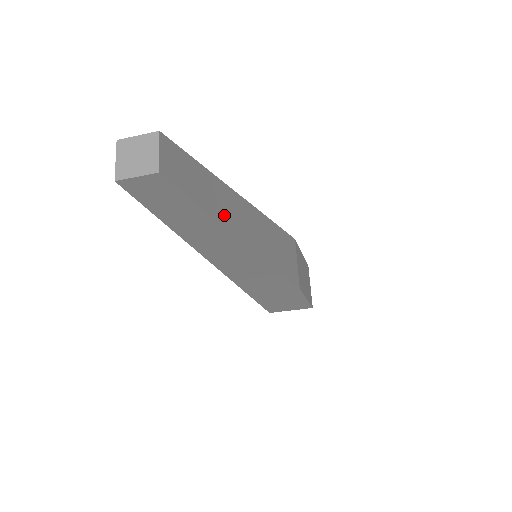
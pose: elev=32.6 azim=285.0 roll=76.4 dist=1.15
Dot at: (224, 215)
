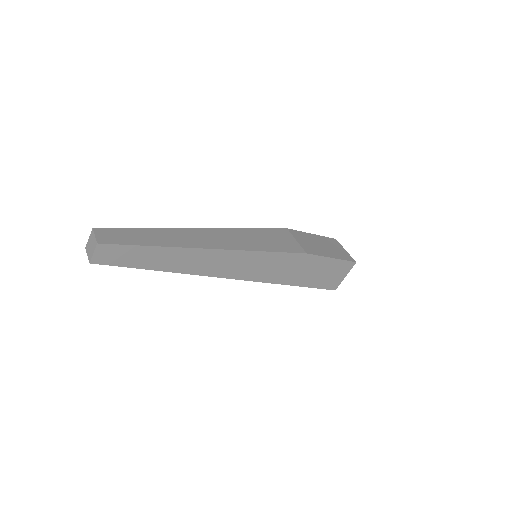
Dot at: (172, 242)
